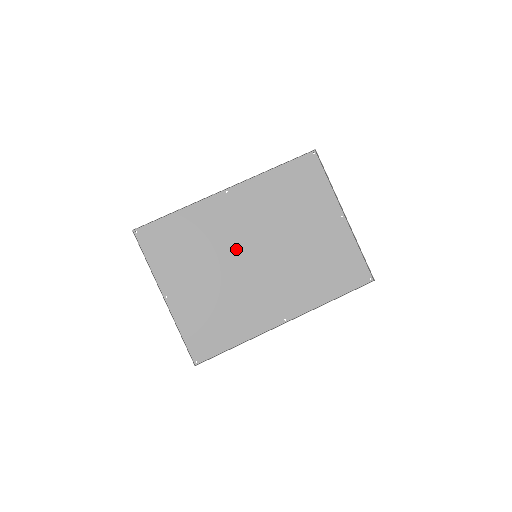
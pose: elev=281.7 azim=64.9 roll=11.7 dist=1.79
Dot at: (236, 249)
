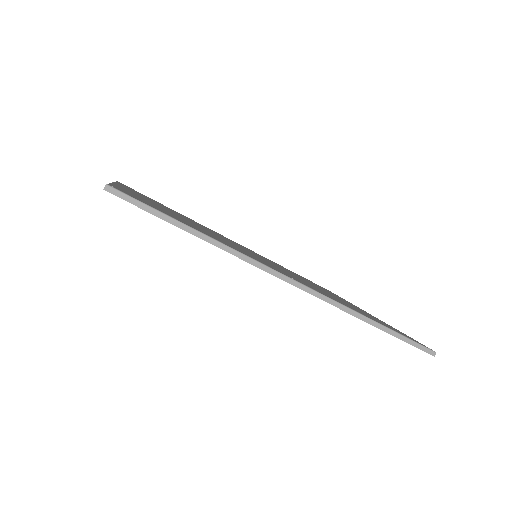
Dot at: occluded
